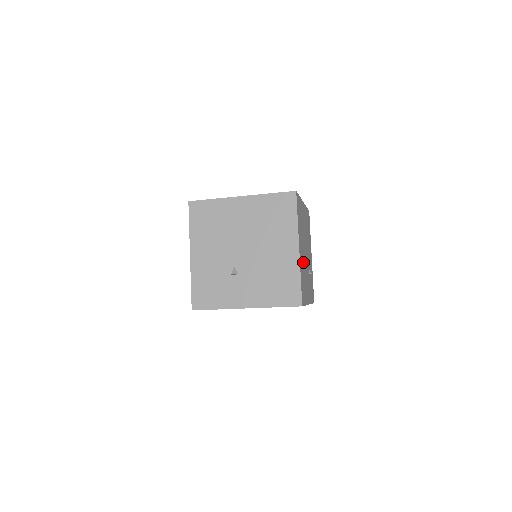
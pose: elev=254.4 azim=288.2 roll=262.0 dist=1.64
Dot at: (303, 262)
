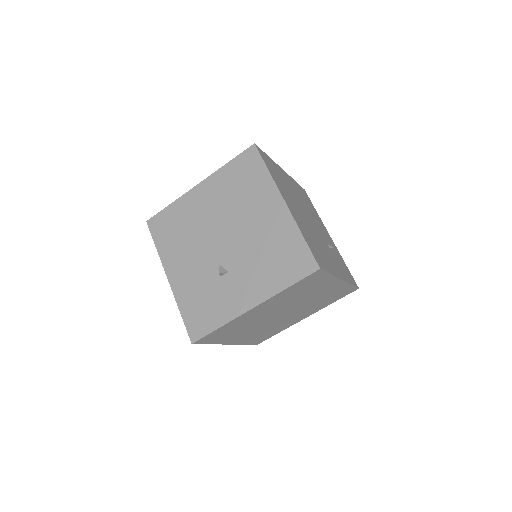
Dot at: (305, 225)
